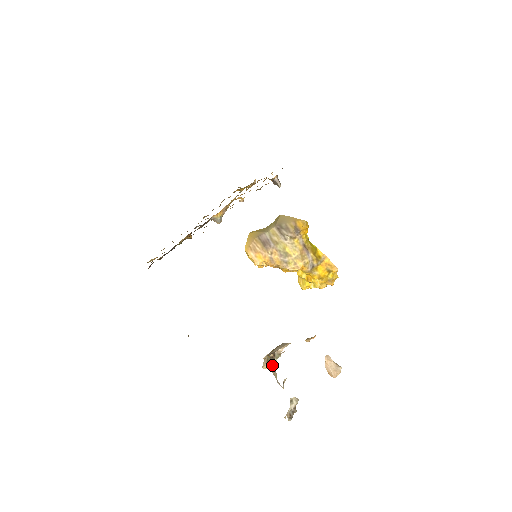
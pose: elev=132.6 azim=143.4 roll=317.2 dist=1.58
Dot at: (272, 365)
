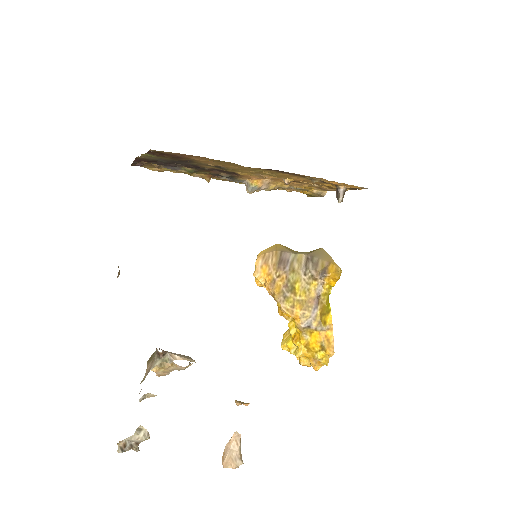
Dot at: (152, 363)
